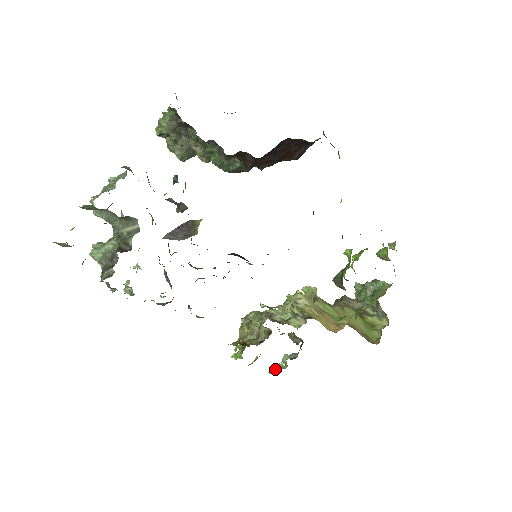
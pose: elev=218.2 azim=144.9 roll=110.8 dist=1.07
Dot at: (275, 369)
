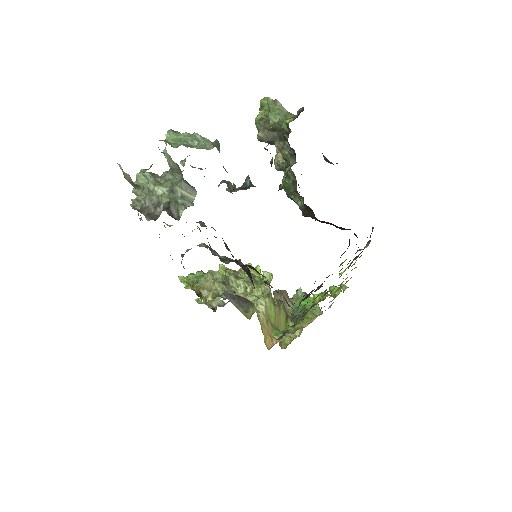
Dot at: occluded
